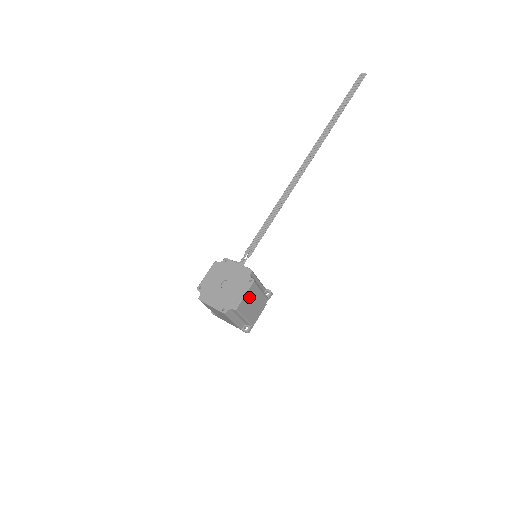
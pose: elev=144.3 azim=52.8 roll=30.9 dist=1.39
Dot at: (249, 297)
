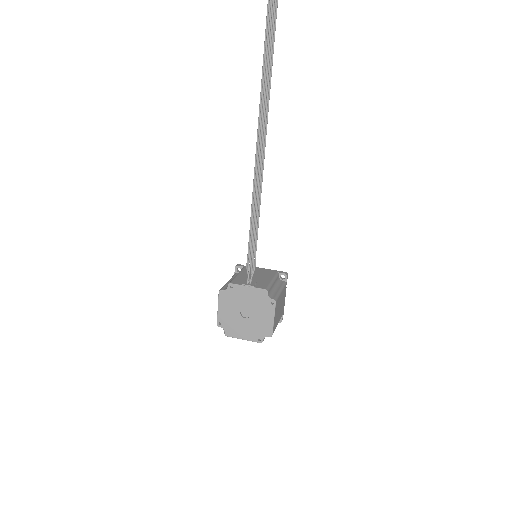
Dot at: (276, 313)
